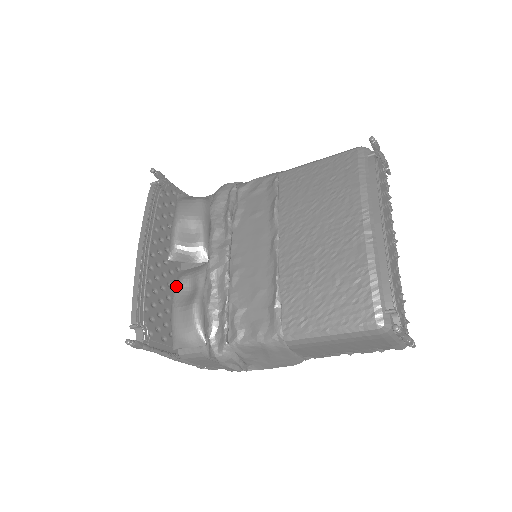
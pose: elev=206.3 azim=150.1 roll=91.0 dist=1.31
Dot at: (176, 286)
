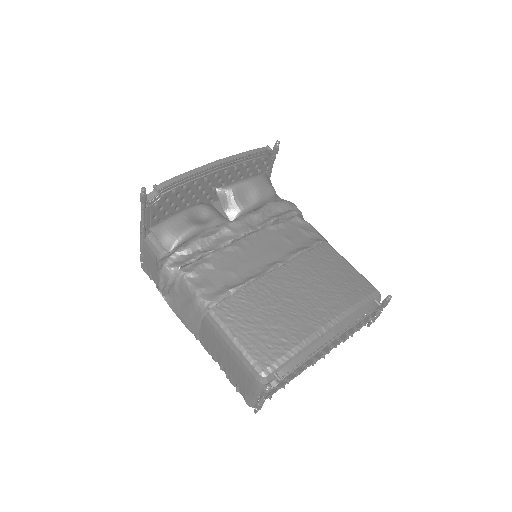
Dot at: (199, 205)
